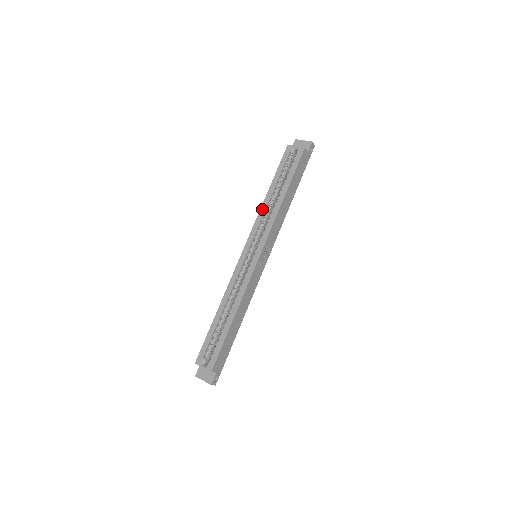
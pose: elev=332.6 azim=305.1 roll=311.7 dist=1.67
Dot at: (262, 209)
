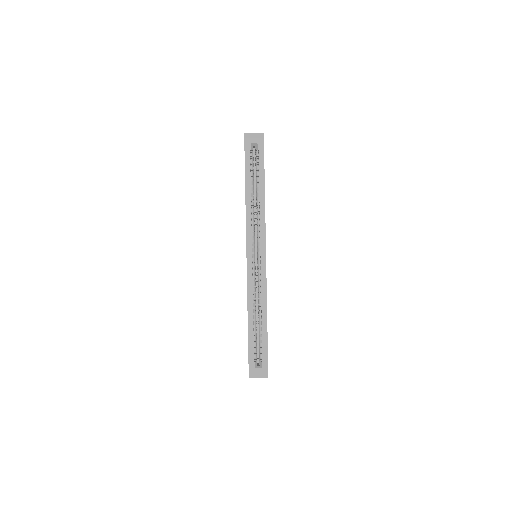
Dot at: (248, 213)
